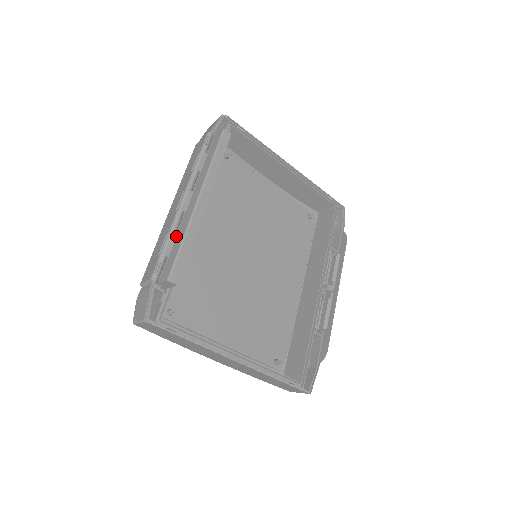
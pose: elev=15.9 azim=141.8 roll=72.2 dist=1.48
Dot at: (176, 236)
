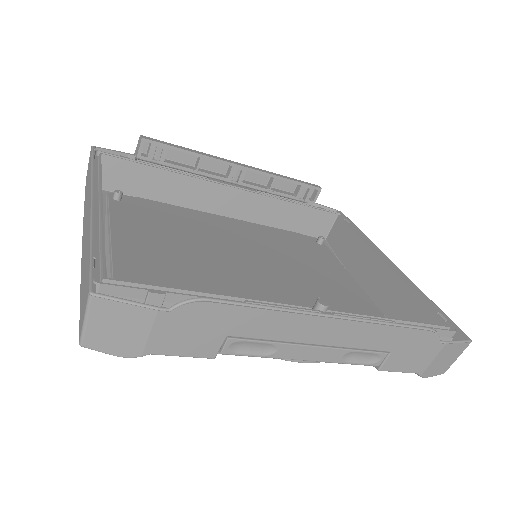
Dot at: (191, 166)
